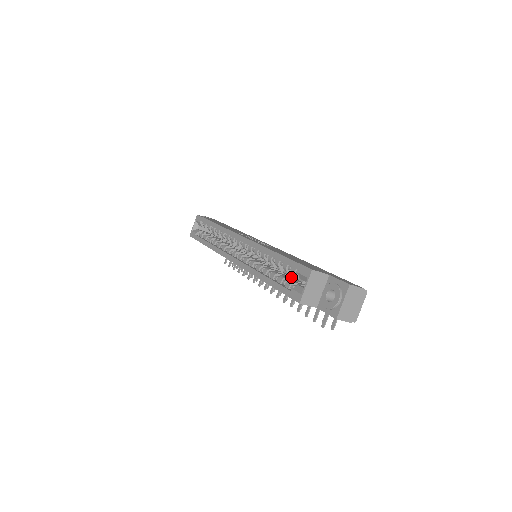
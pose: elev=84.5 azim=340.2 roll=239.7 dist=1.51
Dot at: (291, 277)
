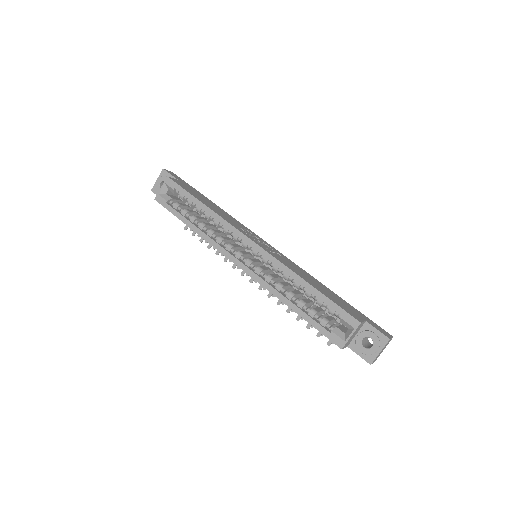
Dot at: (316, 306)
